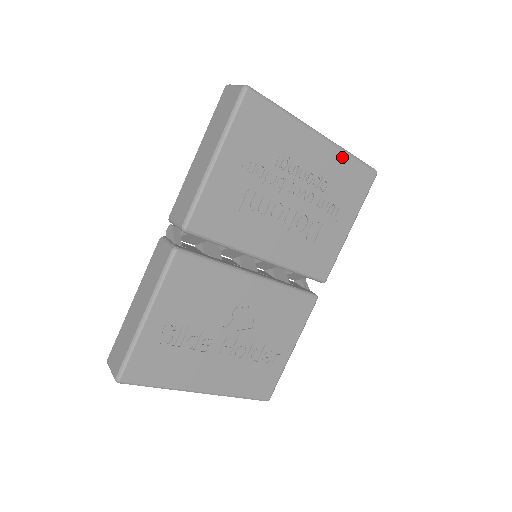
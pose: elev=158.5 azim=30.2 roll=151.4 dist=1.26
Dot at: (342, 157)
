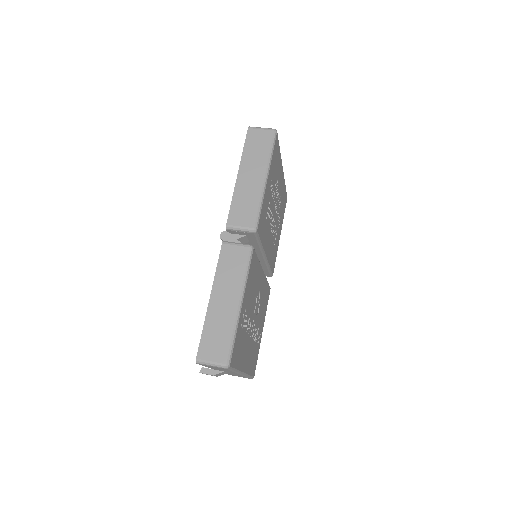
Dot at: (284, 185)
